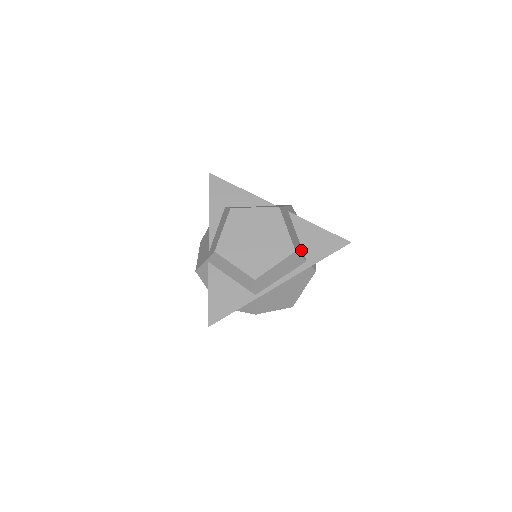
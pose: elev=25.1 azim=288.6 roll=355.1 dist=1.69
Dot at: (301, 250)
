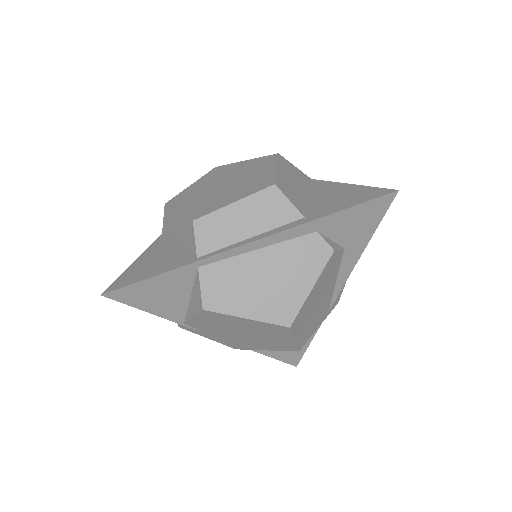
Dot at: (300, 204)
